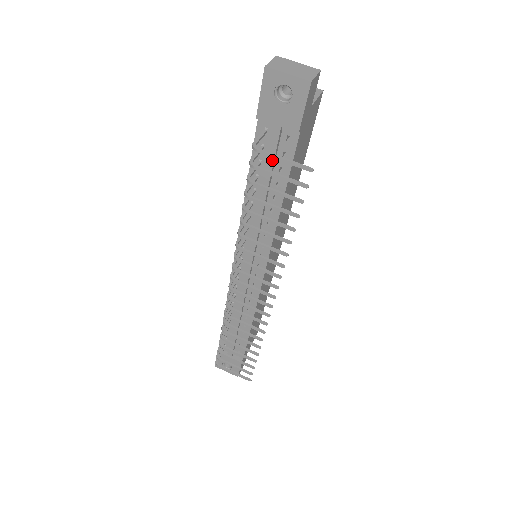
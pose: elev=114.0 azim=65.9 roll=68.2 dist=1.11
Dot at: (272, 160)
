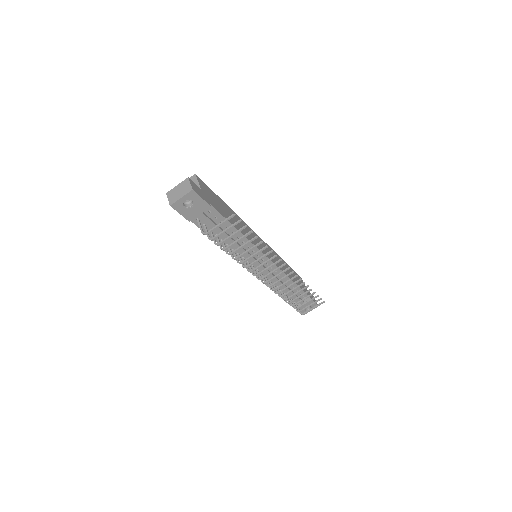
Dot at: (214, 225)
